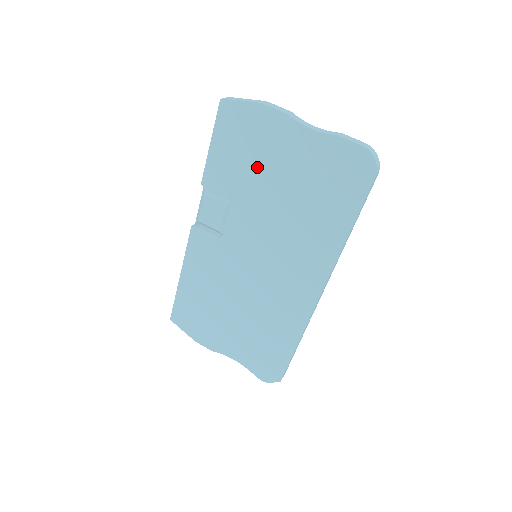
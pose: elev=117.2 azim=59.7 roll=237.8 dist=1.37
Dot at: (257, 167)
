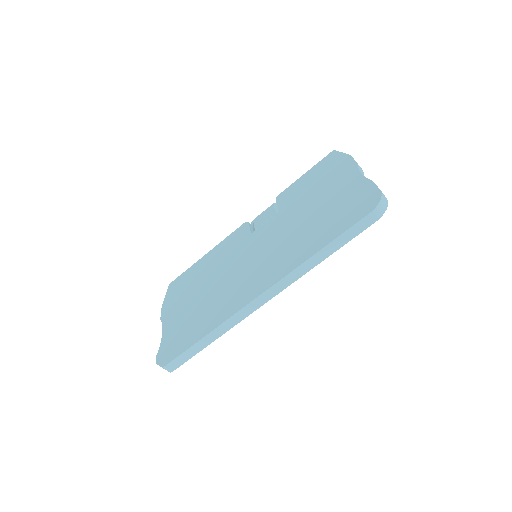
Dot at: (313, 192)
